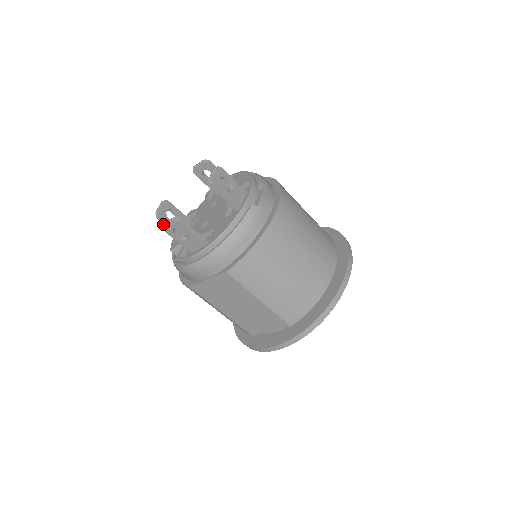
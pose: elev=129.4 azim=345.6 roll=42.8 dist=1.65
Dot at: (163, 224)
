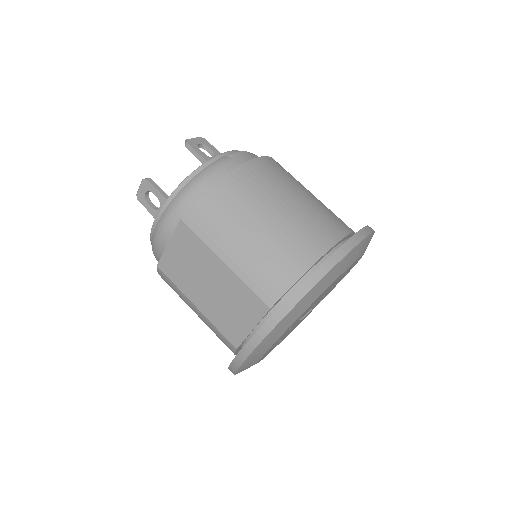
Dot at: (137, 192)
